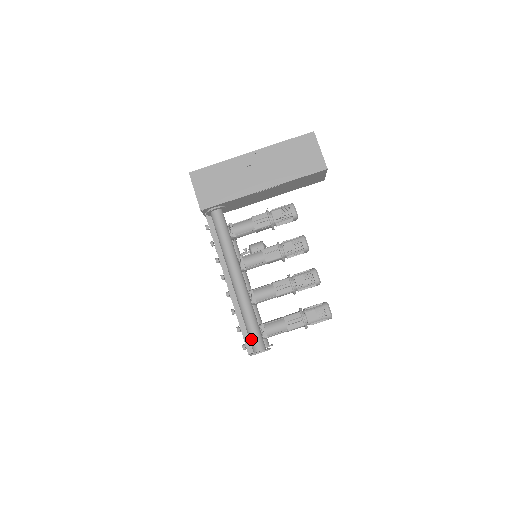
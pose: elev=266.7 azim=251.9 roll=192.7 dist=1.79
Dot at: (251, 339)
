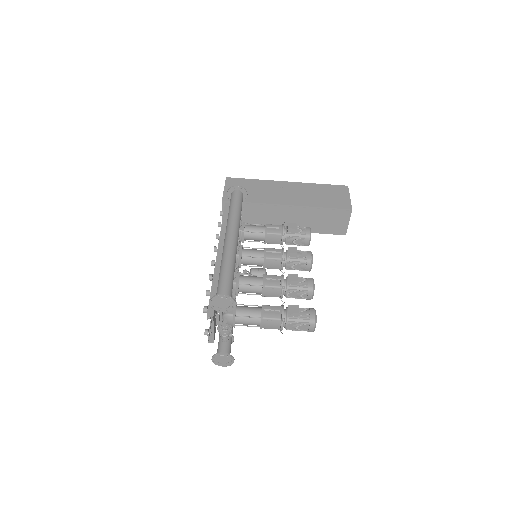
Dot at: (219, 286)
